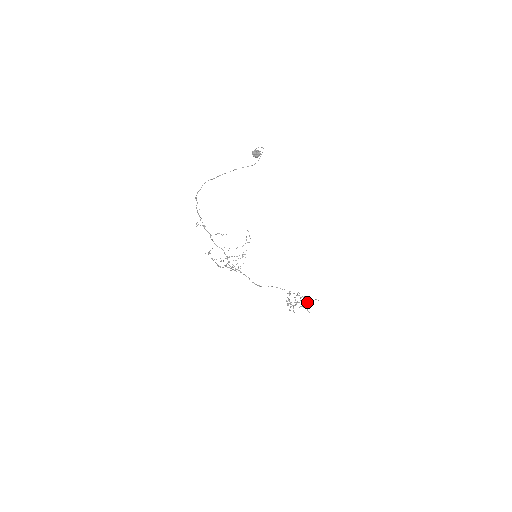
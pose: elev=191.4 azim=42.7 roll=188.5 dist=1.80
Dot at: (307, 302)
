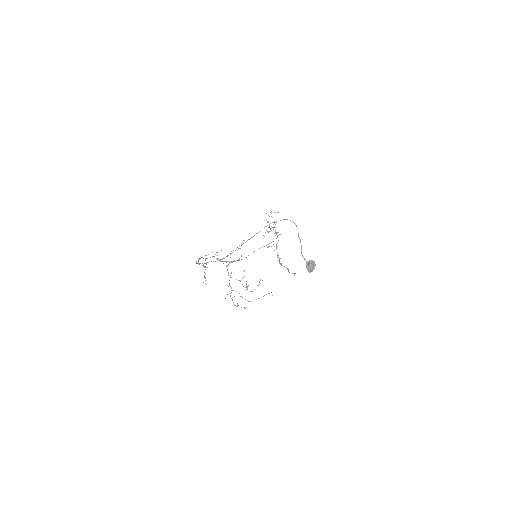
Dot at: occluded
